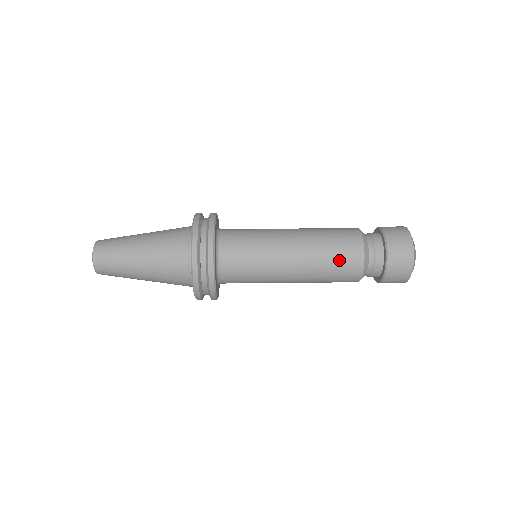
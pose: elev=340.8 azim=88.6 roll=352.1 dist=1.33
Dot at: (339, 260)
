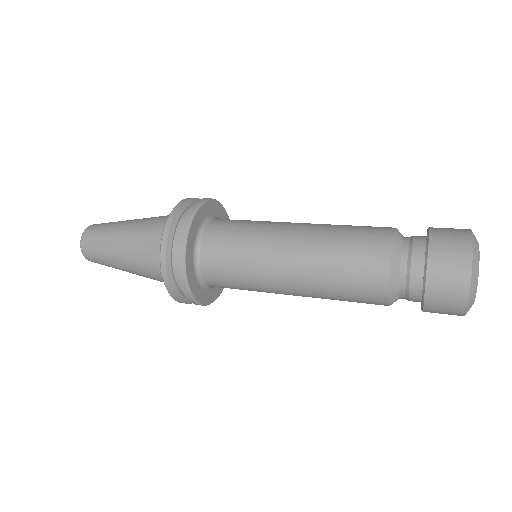
Dot at: (357, 232)
